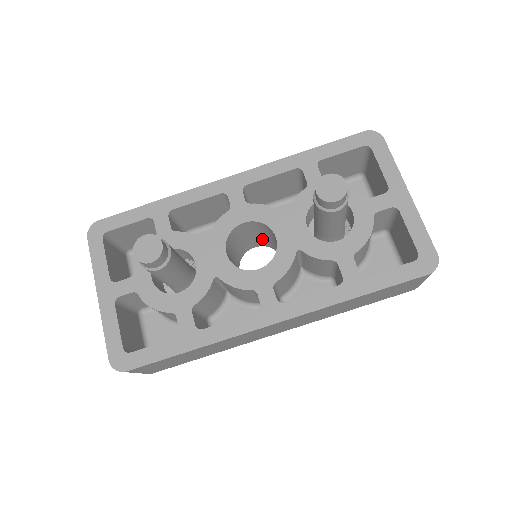
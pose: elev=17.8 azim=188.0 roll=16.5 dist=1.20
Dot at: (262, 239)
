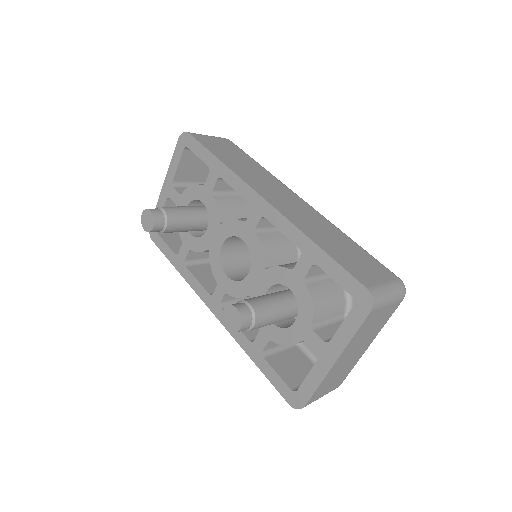
Dot at: occluded
